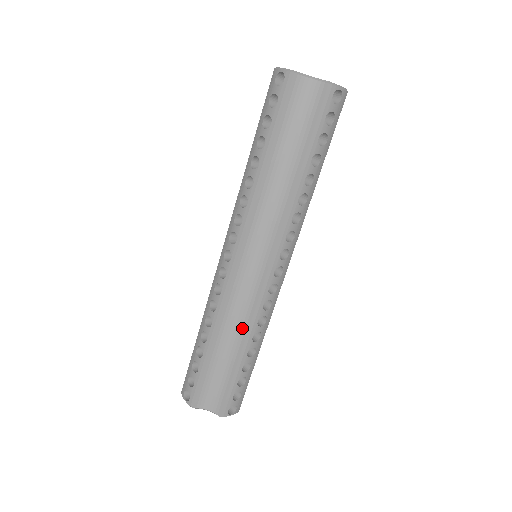
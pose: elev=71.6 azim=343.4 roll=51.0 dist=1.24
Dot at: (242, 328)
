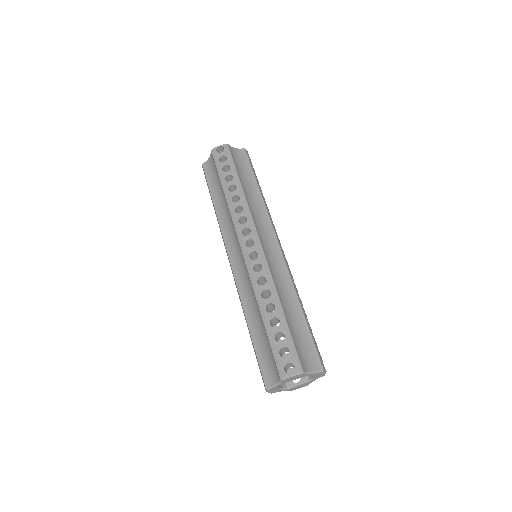
Dot at: (254, 296)
